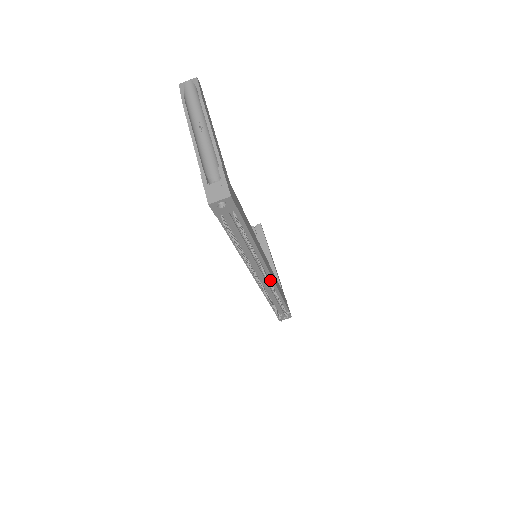
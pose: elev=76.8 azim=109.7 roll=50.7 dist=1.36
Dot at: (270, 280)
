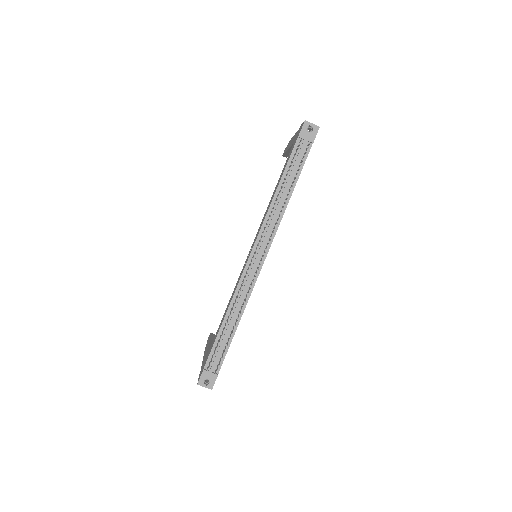
Dot at: (255, 275)
